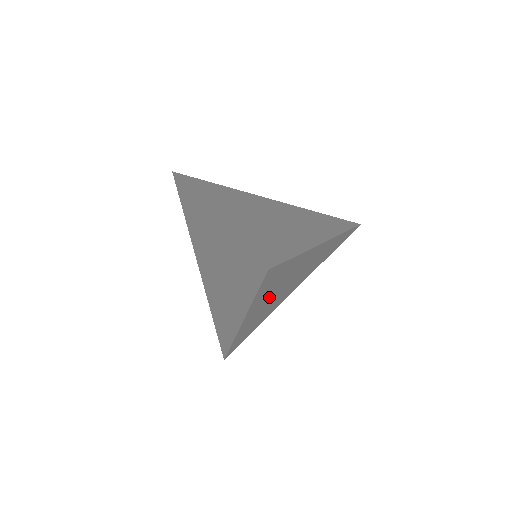
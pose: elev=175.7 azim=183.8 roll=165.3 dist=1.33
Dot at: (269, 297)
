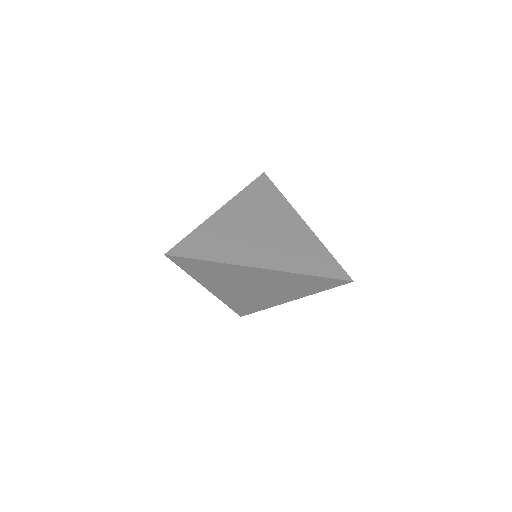
Dot at: (225, 284)
